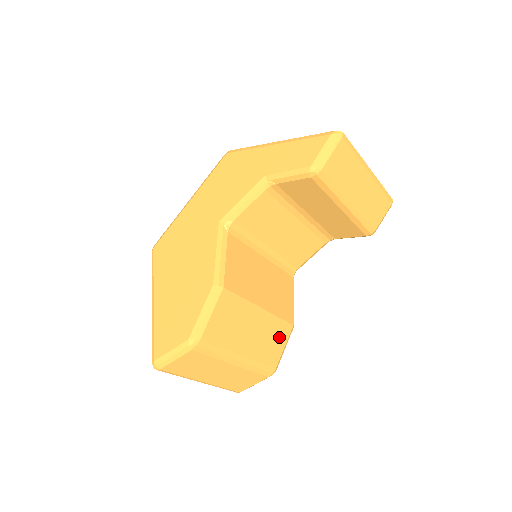
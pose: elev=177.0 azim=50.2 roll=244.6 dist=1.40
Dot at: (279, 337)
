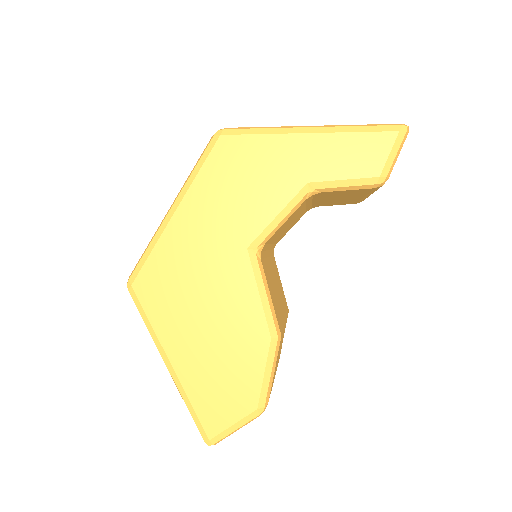
Dot at: (284, 332)
